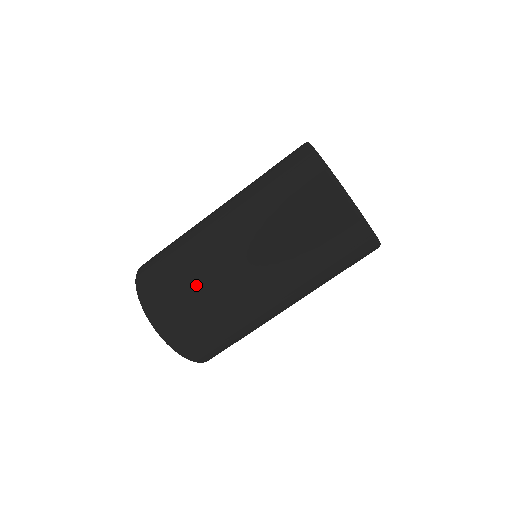
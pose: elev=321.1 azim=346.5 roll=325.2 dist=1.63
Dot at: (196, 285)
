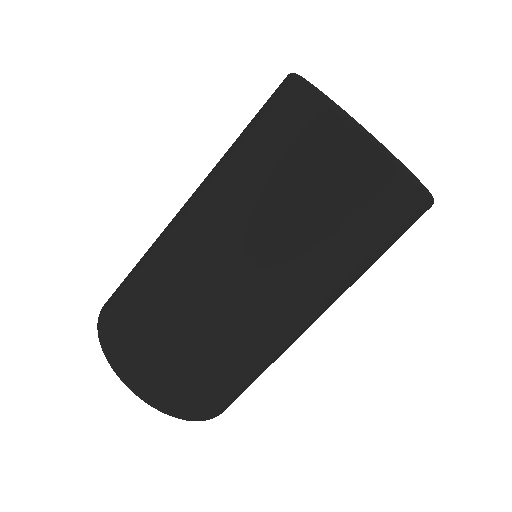
Dot at: (149, 285)
